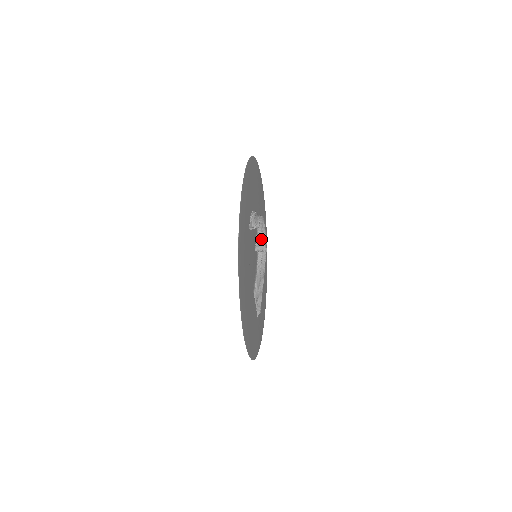
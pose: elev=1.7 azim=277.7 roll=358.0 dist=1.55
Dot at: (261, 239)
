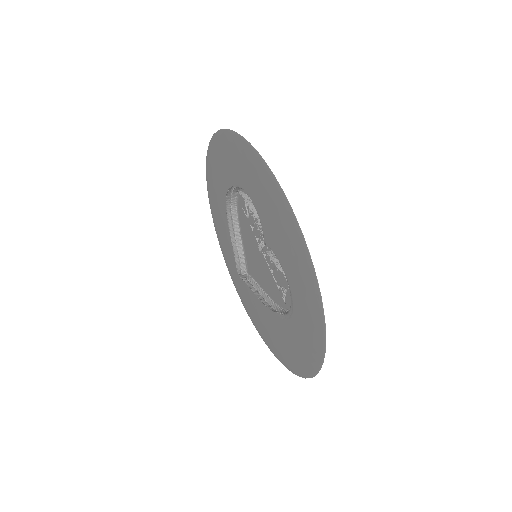
Dot at: (268, 250)
